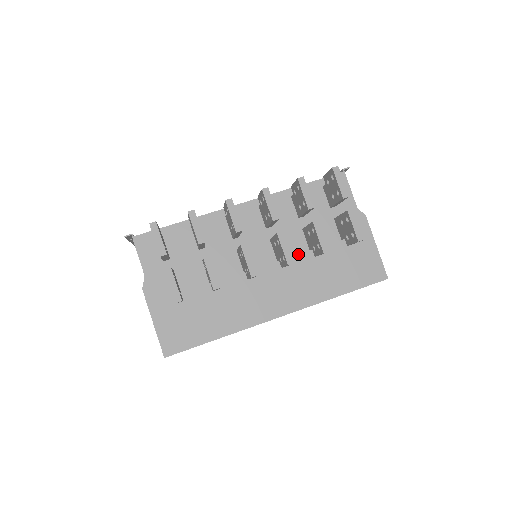
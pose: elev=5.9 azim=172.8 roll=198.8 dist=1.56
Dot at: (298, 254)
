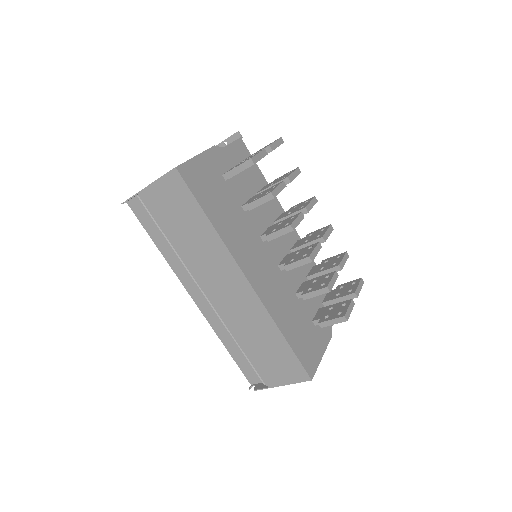
Dot at: (289, 284)
